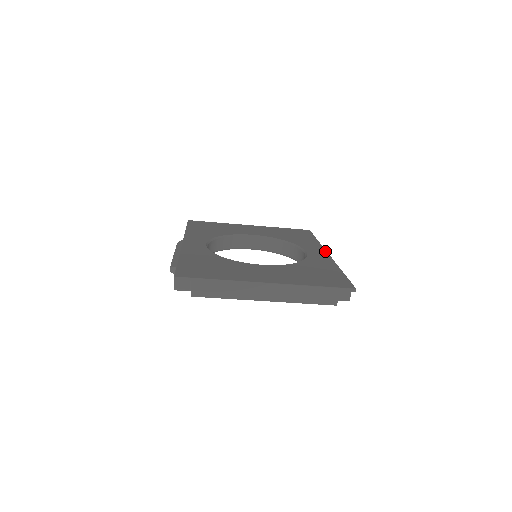
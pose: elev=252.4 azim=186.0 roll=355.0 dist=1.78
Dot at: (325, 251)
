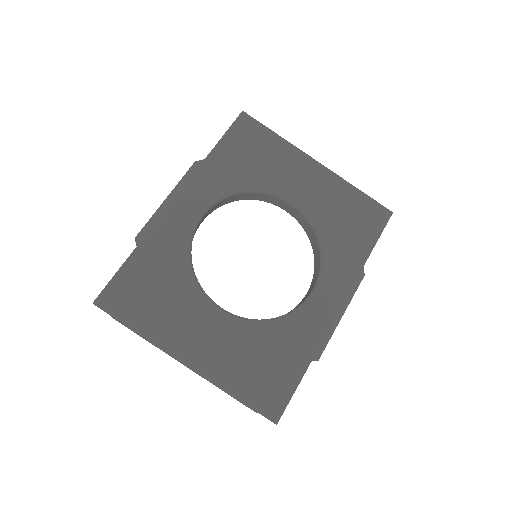
Dot at: (343, 299)
